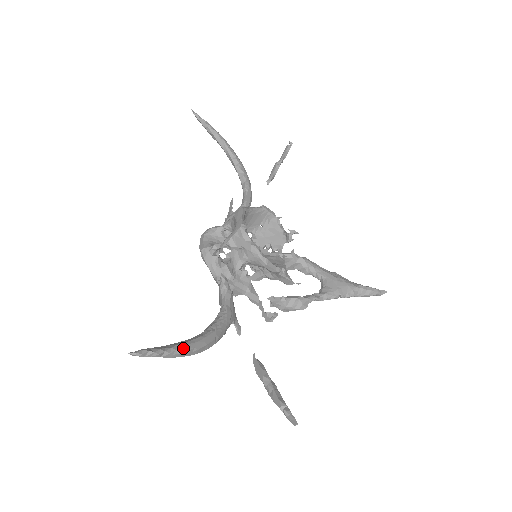
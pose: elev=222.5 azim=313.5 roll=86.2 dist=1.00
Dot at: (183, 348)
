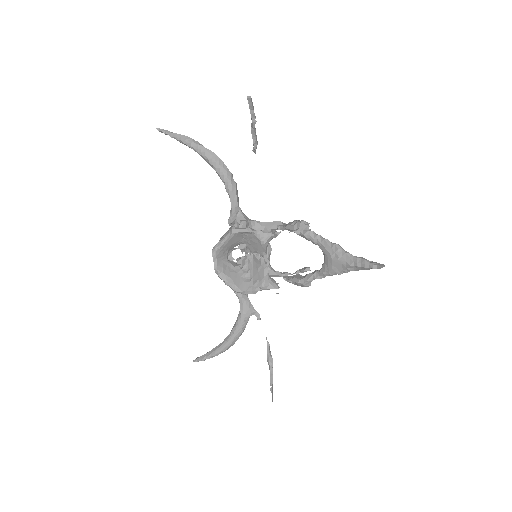
Dot at: (215, 354)
